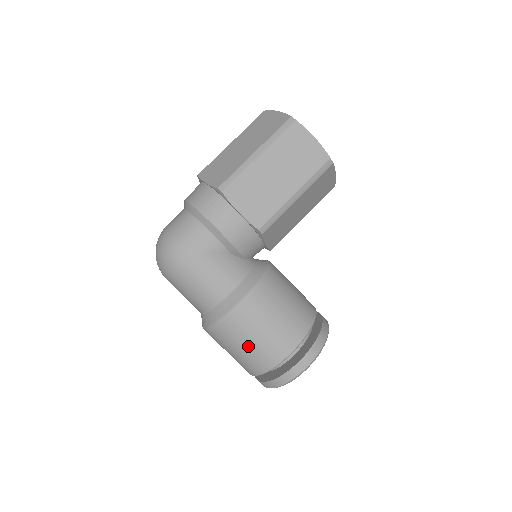
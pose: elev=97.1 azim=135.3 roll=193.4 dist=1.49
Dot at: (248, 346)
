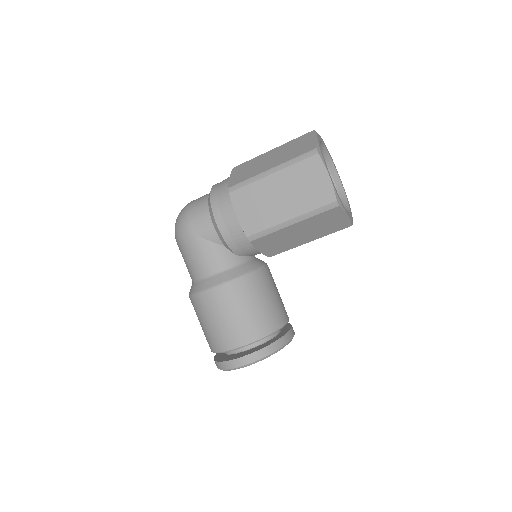
Dot at: (206, 325)
